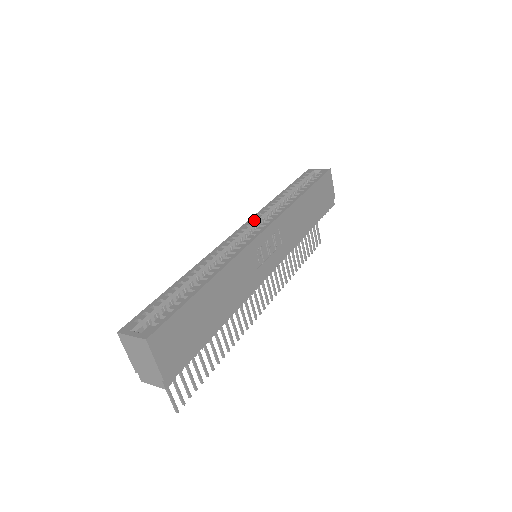
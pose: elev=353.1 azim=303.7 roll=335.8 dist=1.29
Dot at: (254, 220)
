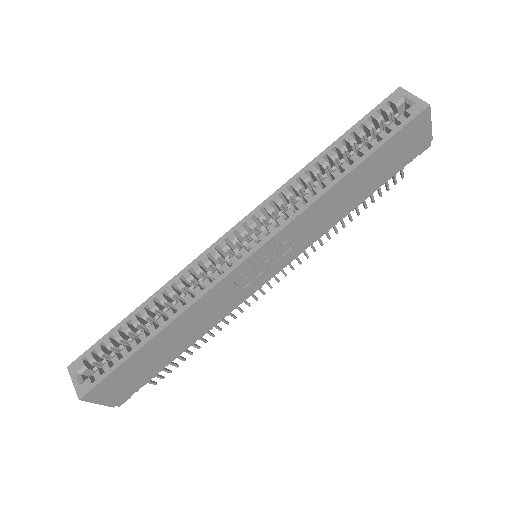
Dot at: (257, 216)
